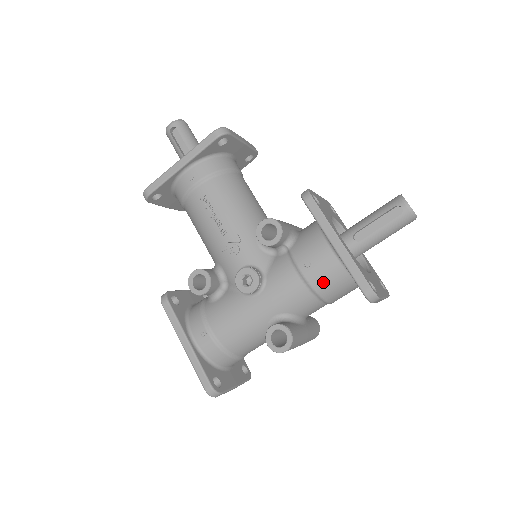
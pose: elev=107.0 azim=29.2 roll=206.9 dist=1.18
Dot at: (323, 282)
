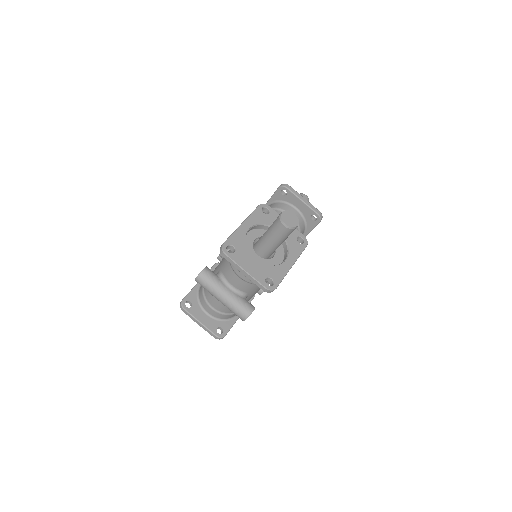
Dot at: occluded
